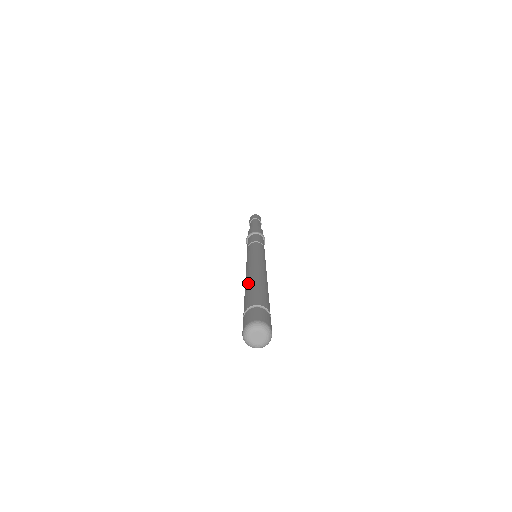
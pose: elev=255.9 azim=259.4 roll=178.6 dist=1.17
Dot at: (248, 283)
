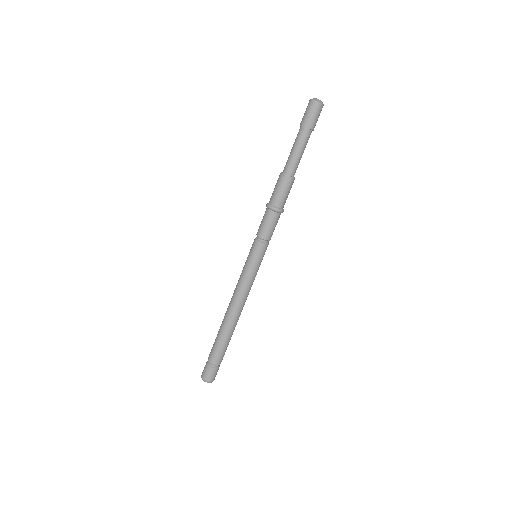
Dot at: (225, 331)
